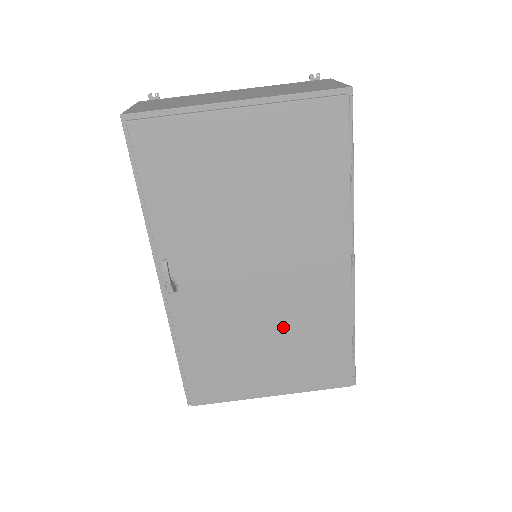
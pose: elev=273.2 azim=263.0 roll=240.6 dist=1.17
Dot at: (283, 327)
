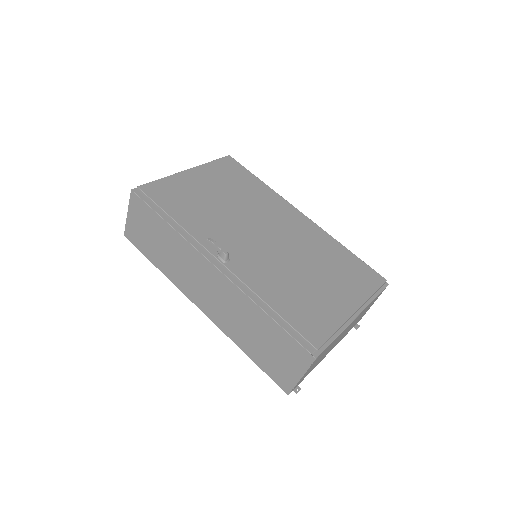
Dot at: (309, 259)
